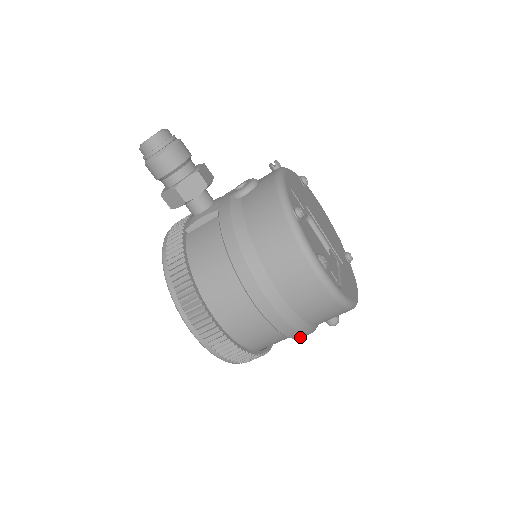
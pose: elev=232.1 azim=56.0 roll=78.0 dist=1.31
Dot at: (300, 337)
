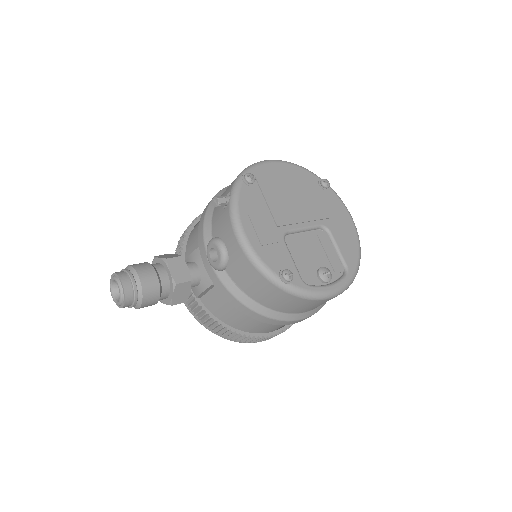
Dot at: occluded
